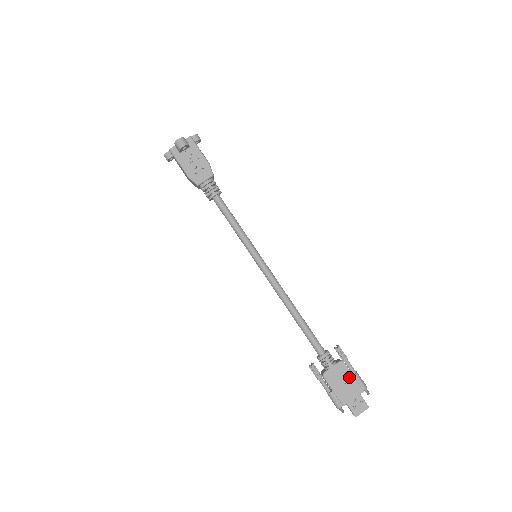
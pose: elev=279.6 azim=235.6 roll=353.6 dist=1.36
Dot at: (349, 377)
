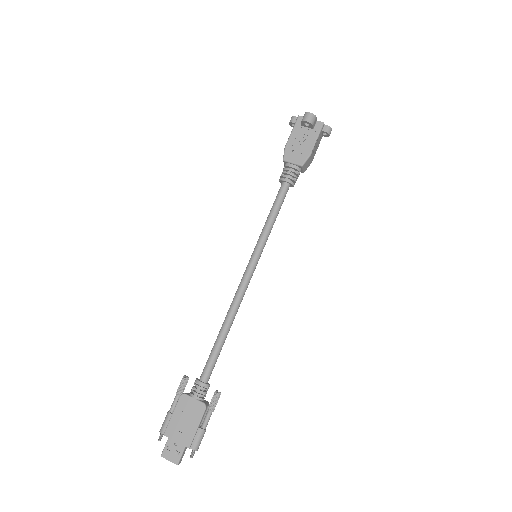
Dot at: (194, 423)
